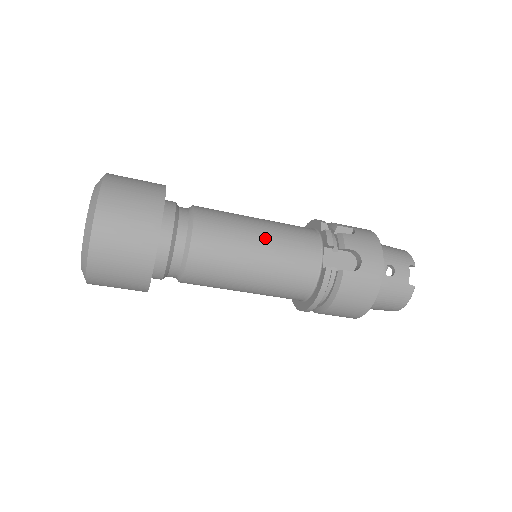
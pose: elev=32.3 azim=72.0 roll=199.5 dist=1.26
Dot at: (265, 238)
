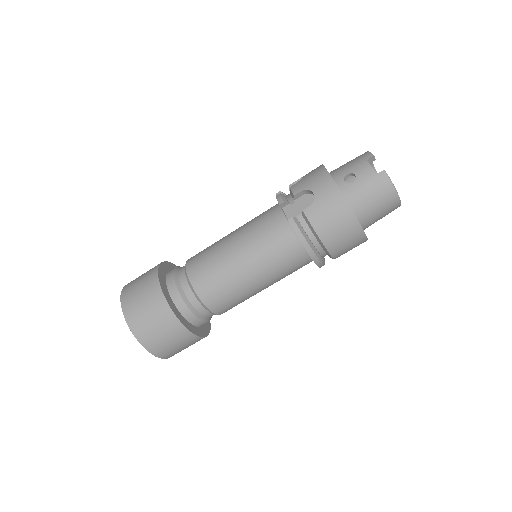
Dot at: (237, 239)
